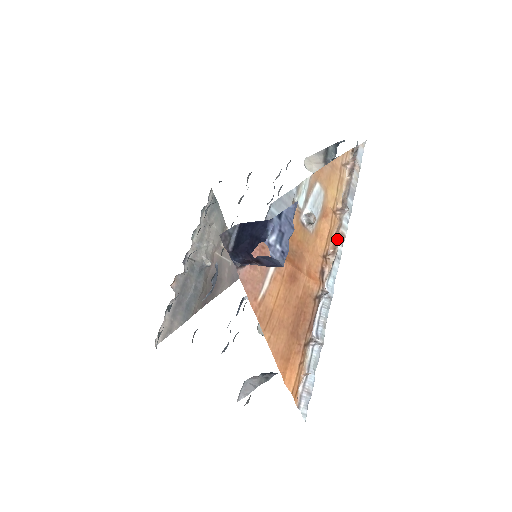
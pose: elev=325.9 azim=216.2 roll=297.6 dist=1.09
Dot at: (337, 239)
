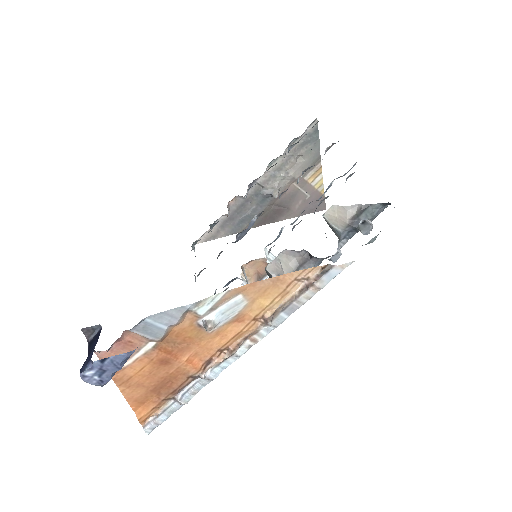
Dot at: (243, 343)
